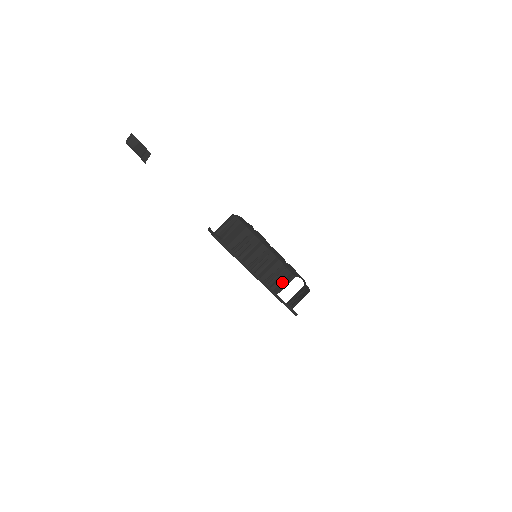
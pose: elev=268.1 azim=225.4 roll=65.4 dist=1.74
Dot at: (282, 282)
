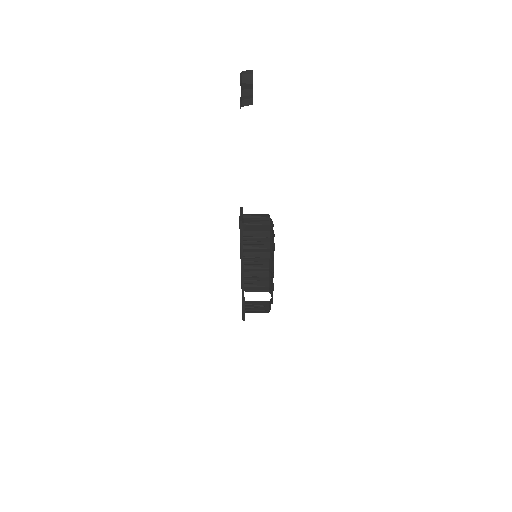
Dot at: (256, 287)
